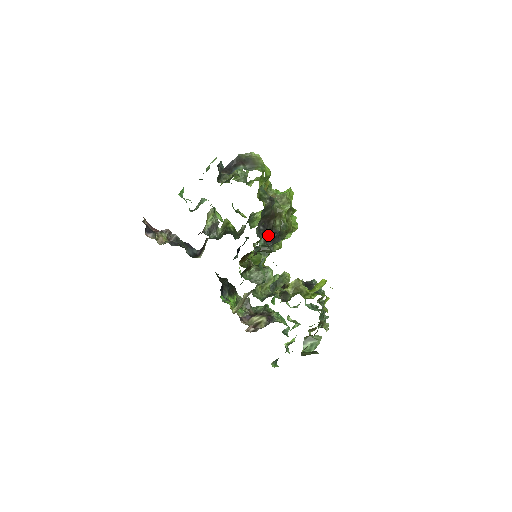
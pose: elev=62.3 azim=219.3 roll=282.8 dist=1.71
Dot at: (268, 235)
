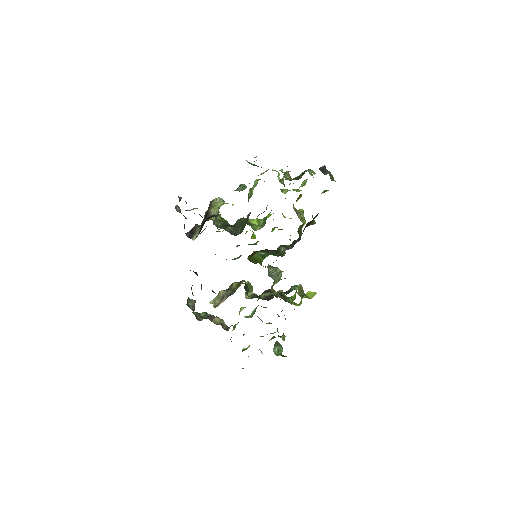
Dot at: (297, 239)
